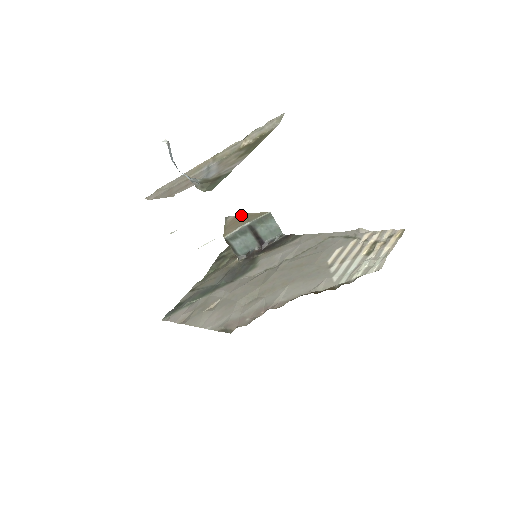
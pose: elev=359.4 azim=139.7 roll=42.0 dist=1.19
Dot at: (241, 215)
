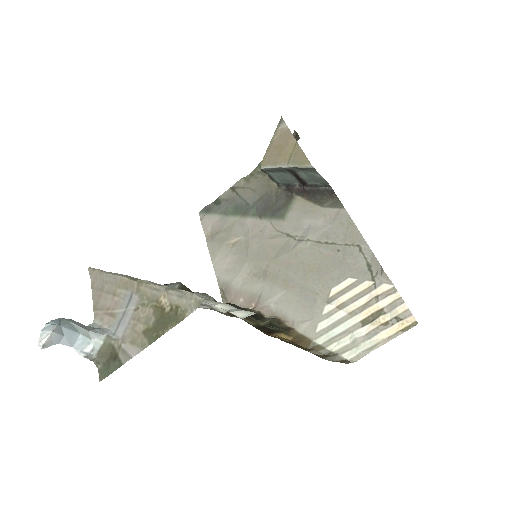
Dot at: (290, 137)
